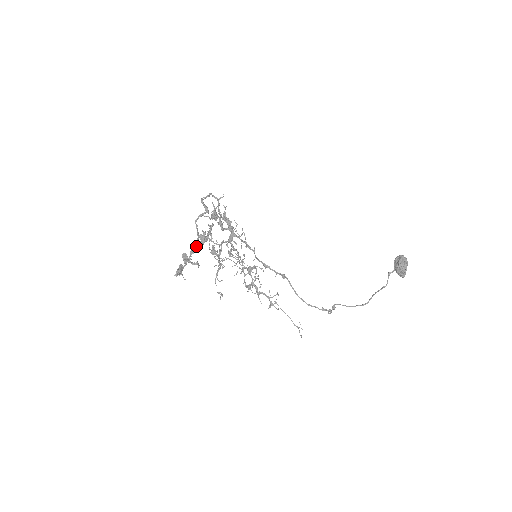
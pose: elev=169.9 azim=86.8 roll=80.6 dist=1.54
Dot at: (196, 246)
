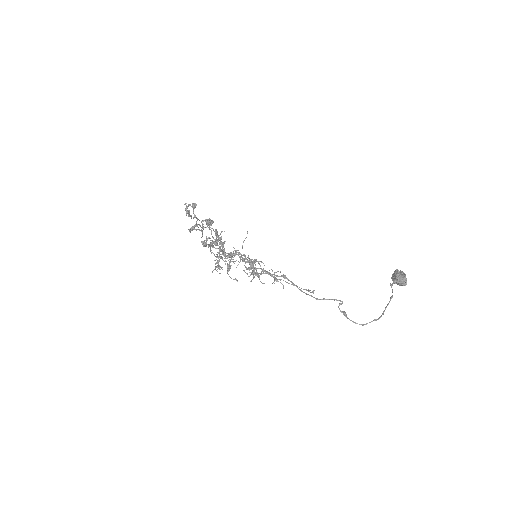
Dot at: (201, 227)
